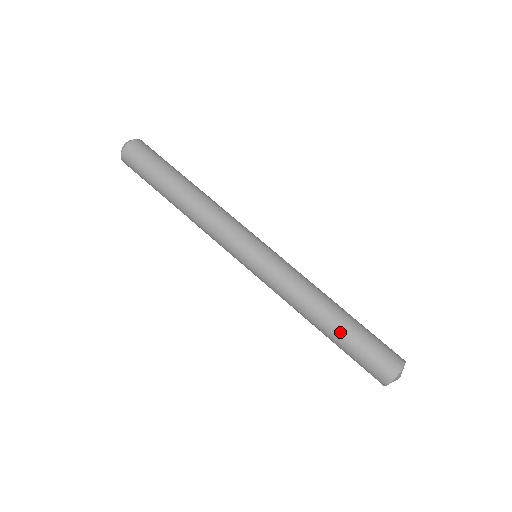
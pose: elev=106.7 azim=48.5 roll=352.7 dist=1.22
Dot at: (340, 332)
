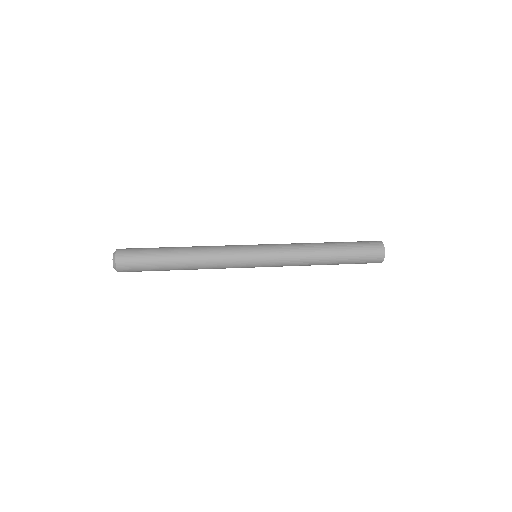
Dot at: (338, 244)
